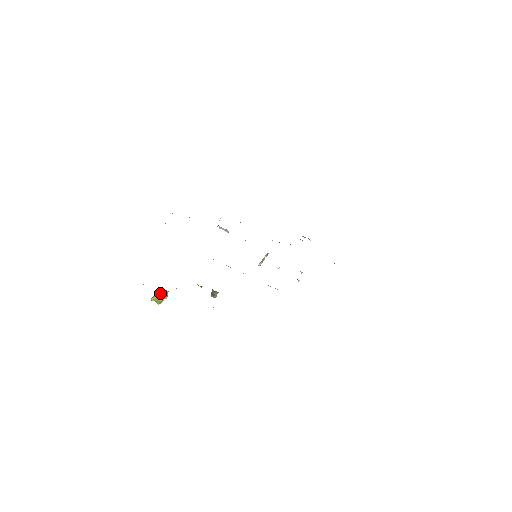
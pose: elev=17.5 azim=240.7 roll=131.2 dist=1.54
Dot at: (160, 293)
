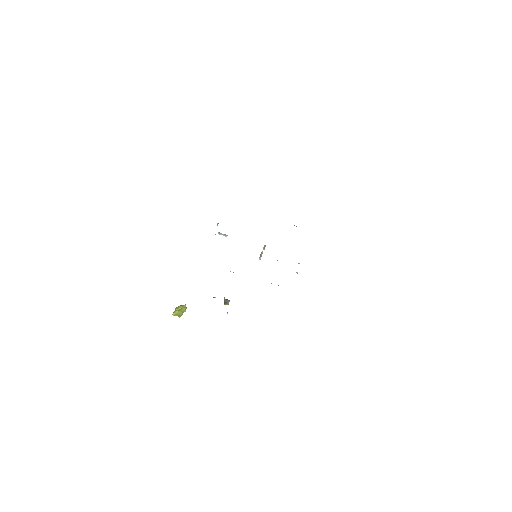
Dot at: (179, 308)
